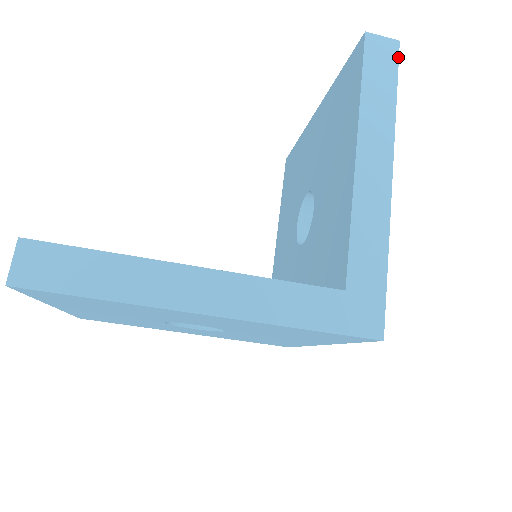
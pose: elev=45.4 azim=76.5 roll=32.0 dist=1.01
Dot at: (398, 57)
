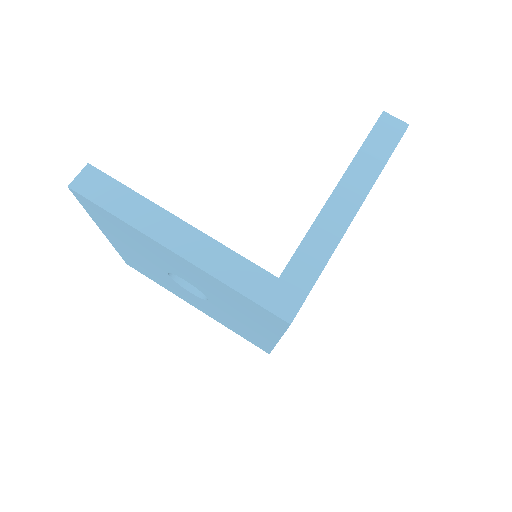
Dot at: (402, 135)
